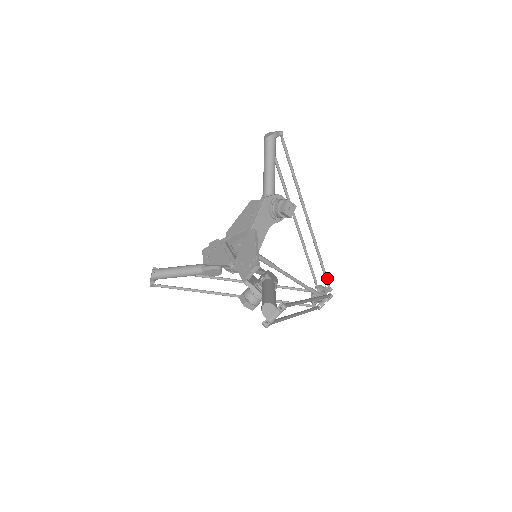
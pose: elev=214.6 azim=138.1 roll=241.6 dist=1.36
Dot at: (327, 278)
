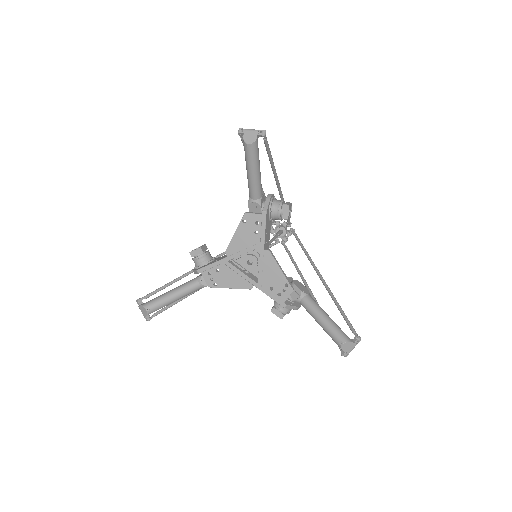
Dot at: (289, 219)
